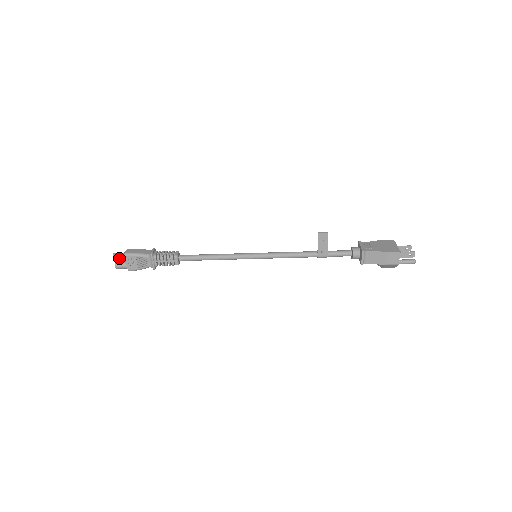
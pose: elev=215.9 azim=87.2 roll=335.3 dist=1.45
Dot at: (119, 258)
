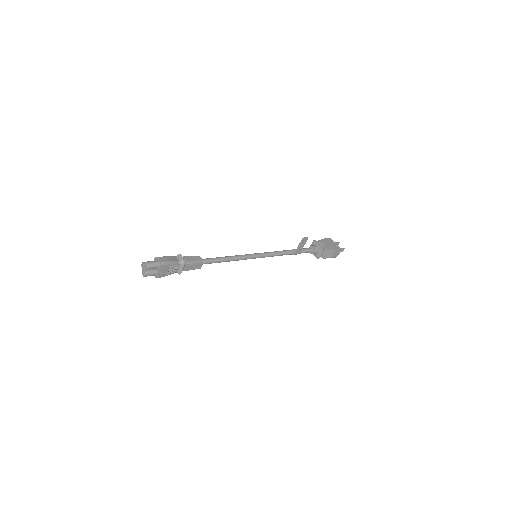
Dot at: (153, 267)
